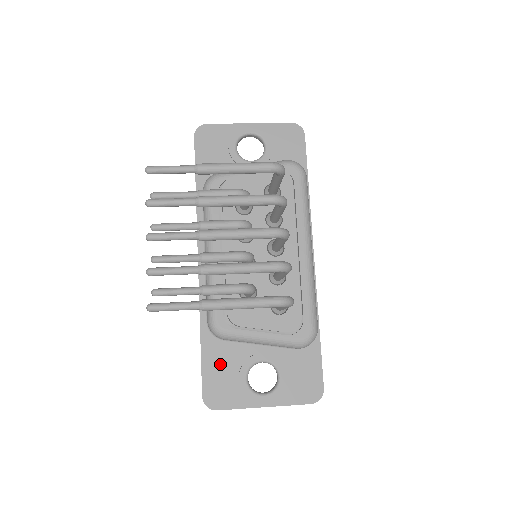
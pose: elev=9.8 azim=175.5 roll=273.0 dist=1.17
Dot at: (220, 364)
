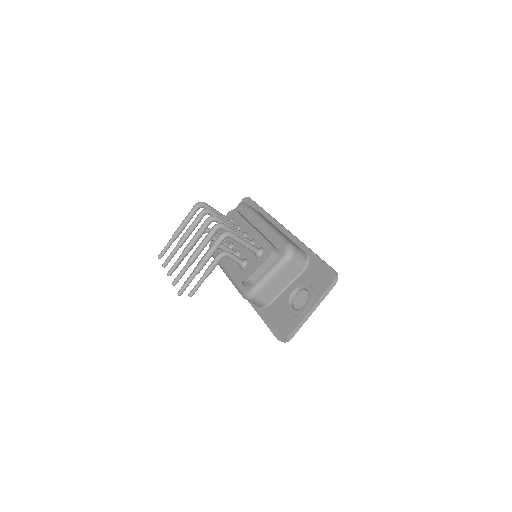
Dot at: (275, 316)
